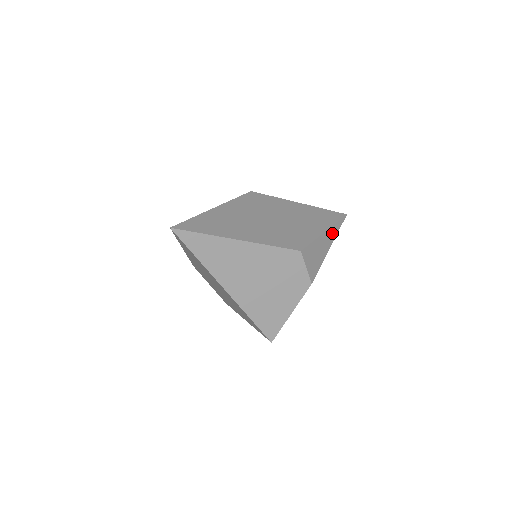
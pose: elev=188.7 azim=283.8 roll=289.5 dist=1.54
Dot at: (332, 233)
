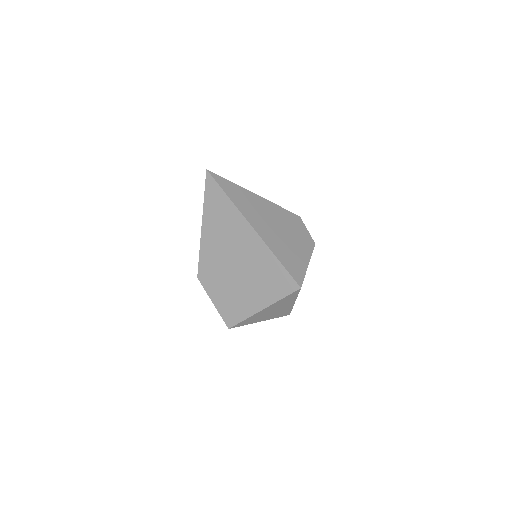
Dot at: occluded
